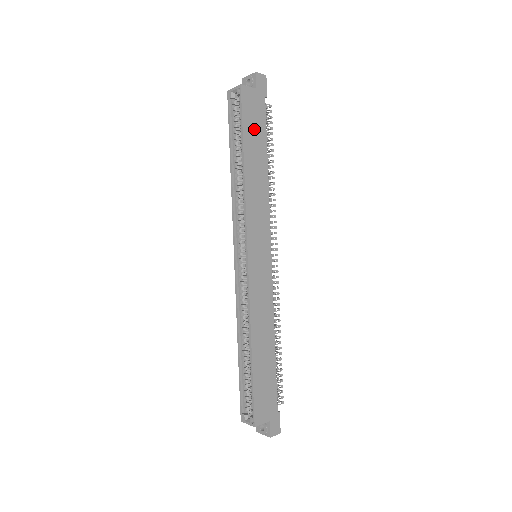
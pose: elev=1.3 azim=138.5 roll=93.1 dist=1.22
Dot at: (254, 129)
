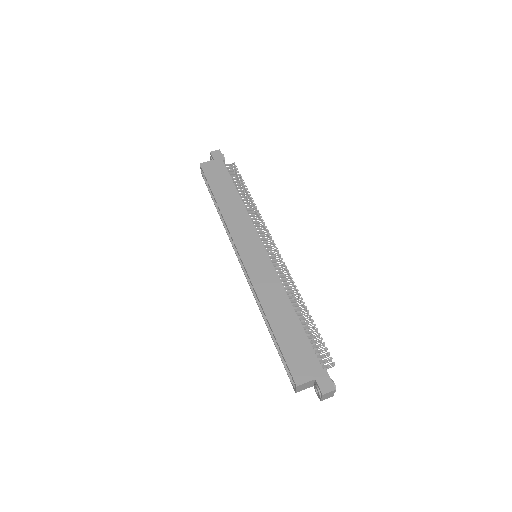
Dot at: (219, 181)
